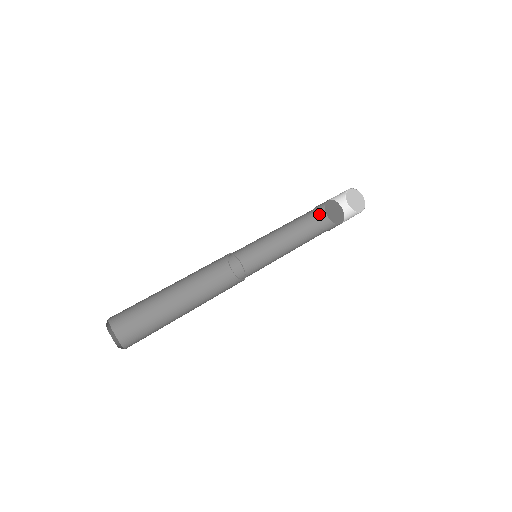
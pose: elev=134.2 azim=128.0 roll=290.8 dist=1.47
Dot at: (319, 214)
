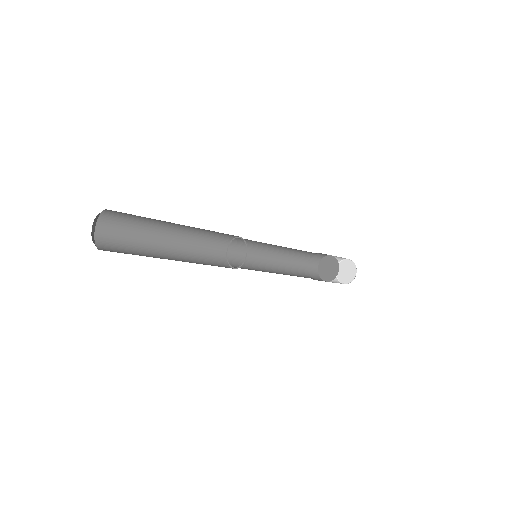
Dot at: (313, 263)
